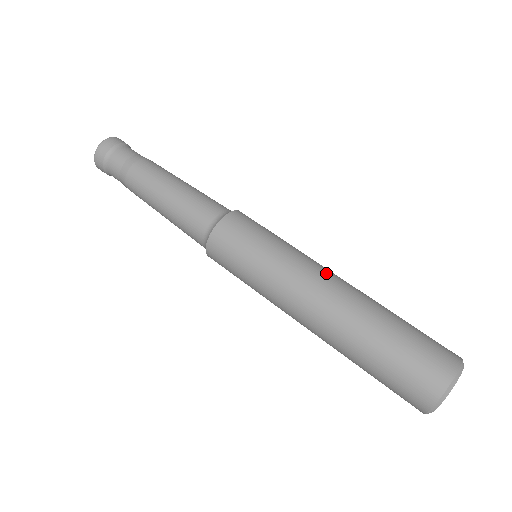
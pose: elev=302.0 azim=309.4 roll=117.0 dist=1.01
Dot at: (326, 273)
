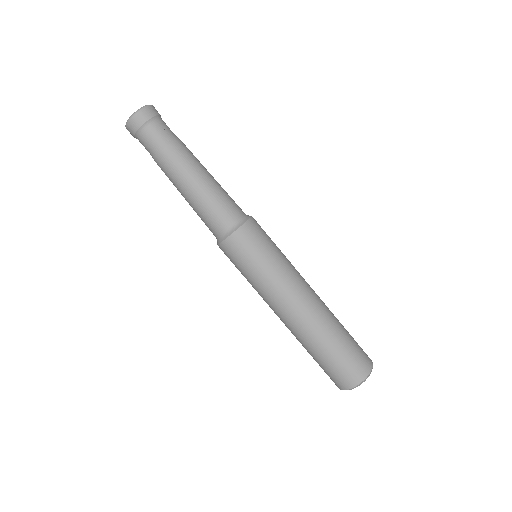
Dot at: (300, 297)
